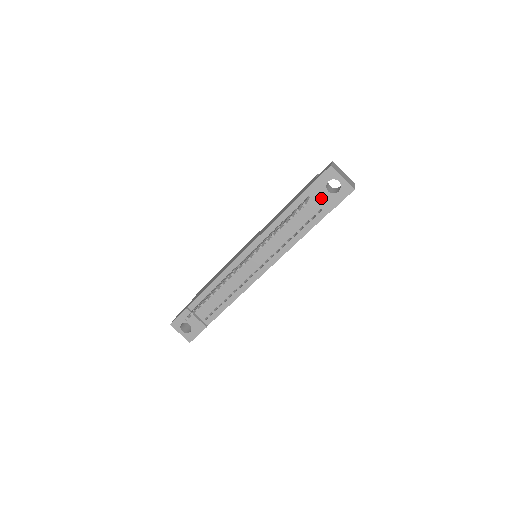
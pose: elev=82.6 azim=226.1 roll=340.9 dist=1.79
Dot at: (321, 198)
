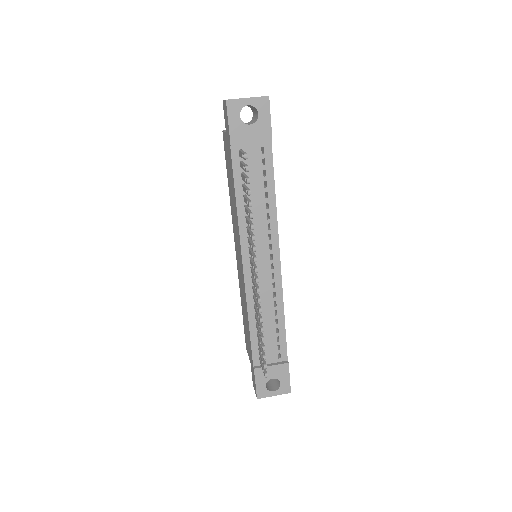
Dot at: (251, 138)
